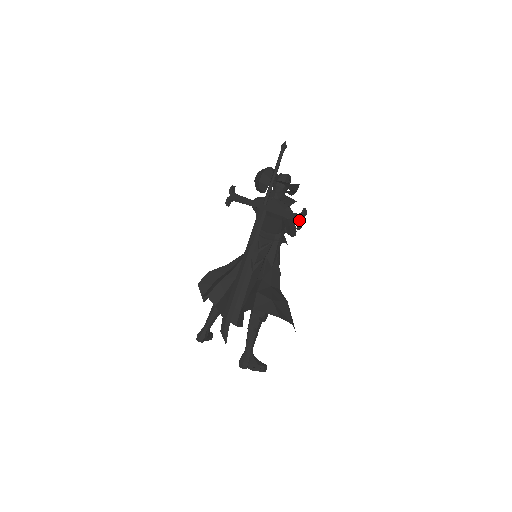
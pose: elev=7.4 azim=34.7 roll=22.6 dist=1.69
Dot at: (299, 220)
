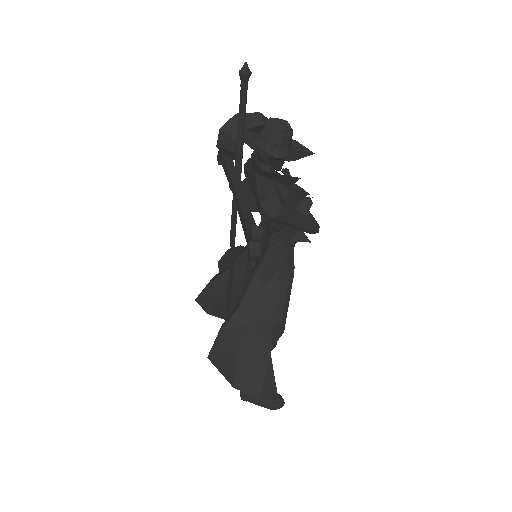
Dot at: (249, 247)
